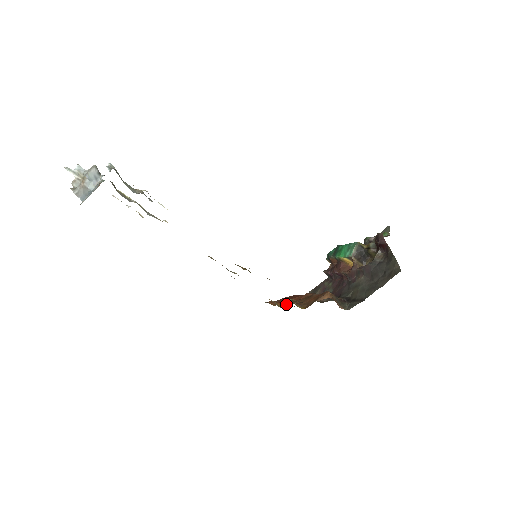
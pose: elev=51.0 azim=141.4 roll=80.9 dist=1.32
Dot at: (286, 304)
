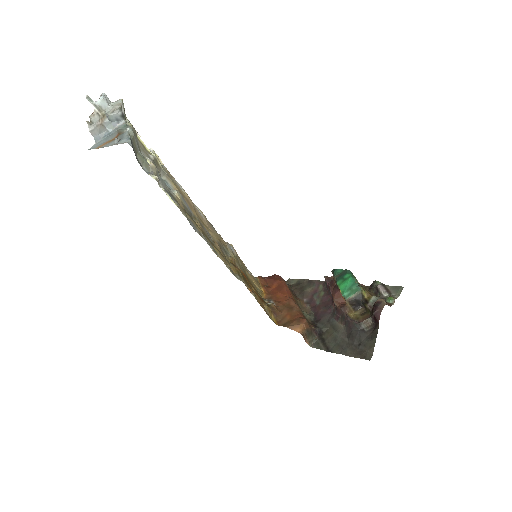
Dot at: (269, 296)
